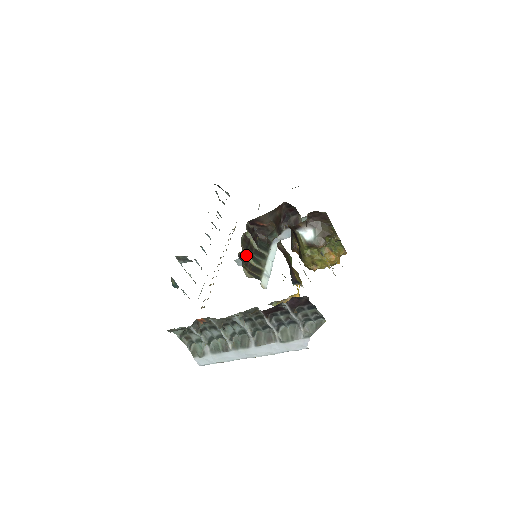
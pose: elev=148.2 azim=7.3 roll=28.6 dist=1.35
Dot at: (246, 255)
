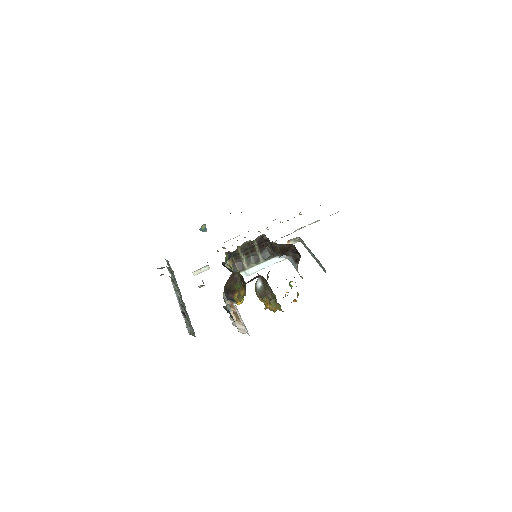
Dot at: (240, 253)
